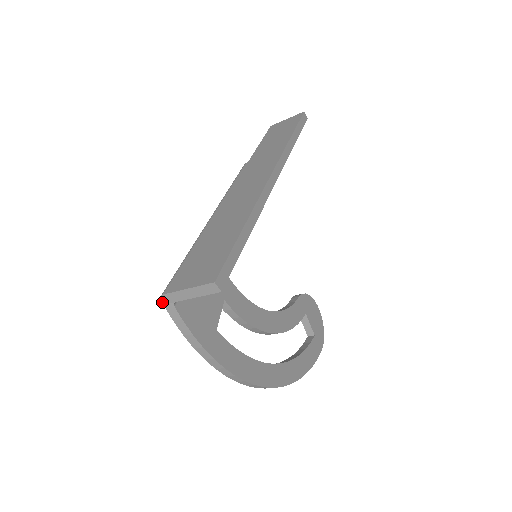
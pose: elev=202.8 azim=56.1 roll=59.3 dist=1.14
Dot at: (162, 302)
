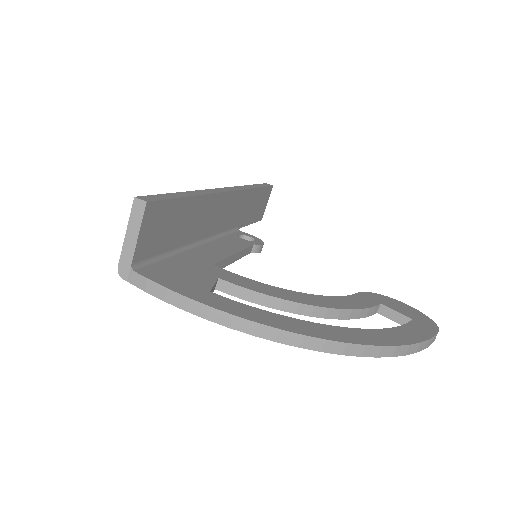
Dot at: (124, 279)
